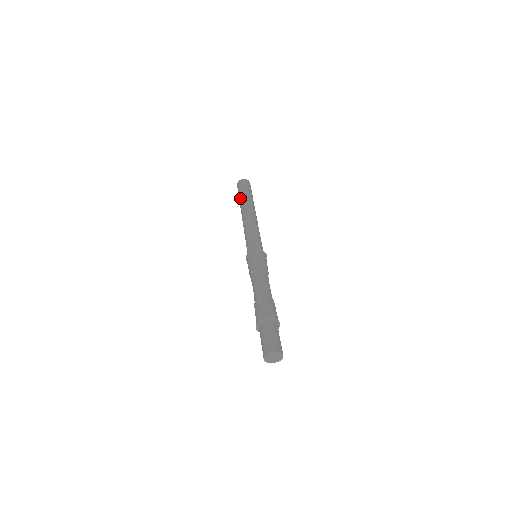
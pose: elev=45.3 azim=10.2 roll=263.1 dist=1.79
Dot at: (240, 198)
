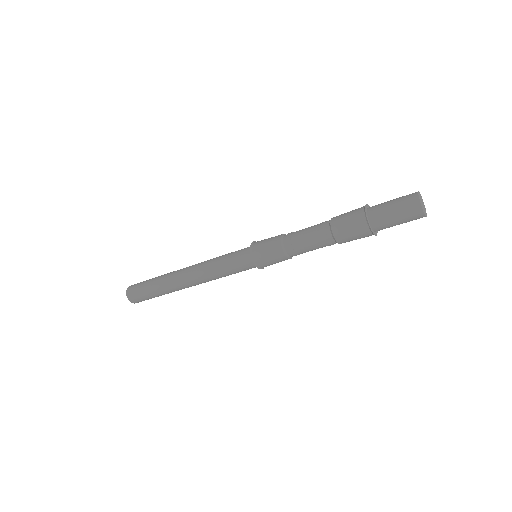
Dot at: (155, 278)
